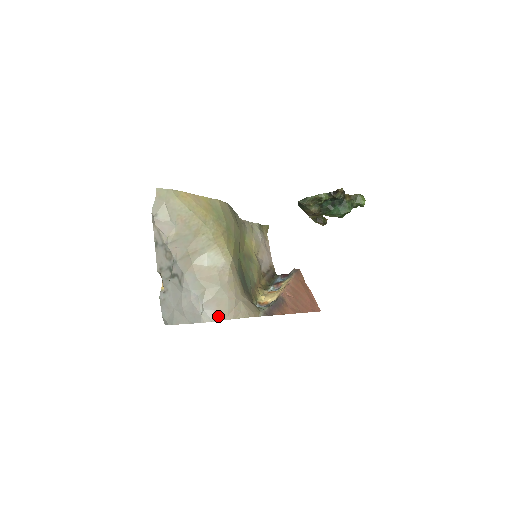
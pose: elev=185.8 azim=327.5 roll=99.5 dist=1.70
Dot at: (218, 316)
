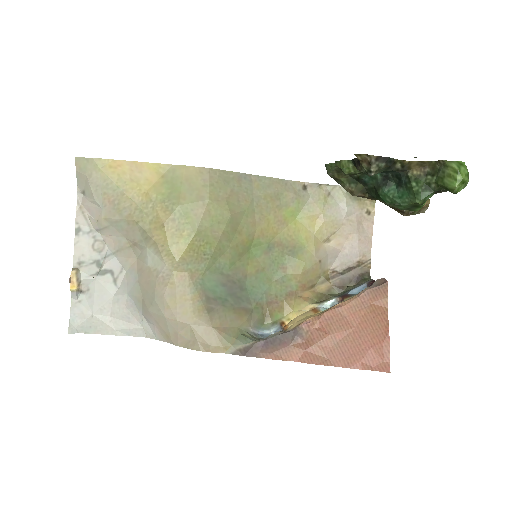
Dot at: (162, 335)
